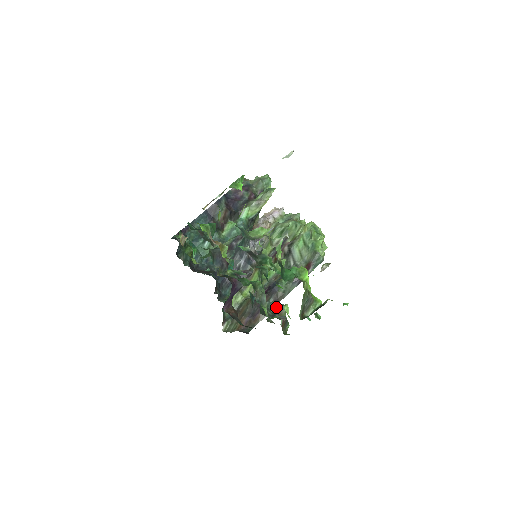
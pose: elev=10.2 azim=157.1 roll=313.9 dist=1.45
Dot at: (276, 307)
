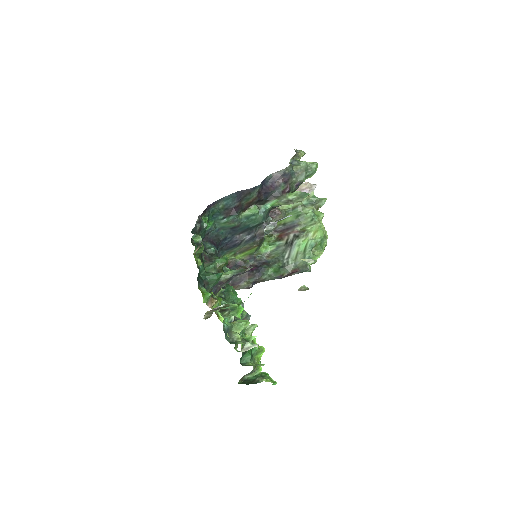
Dot at: (244, 317)
